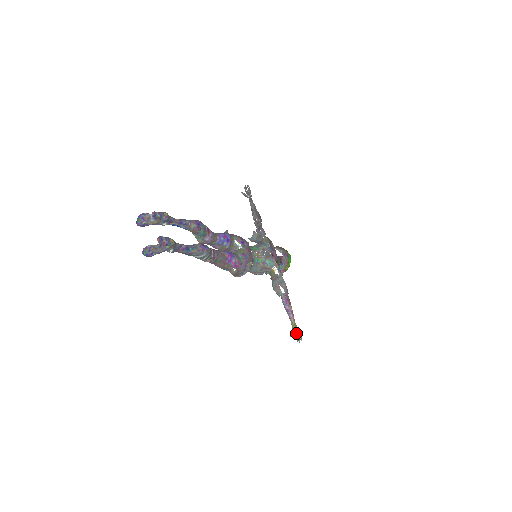
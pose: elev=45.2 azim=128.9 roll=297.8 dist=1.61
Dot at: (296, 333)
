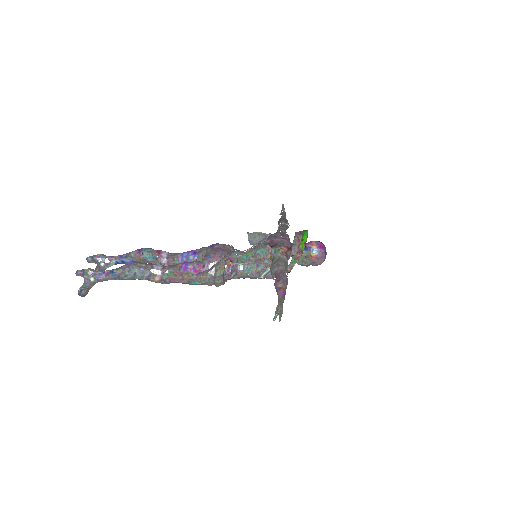
Dot at: occluded
